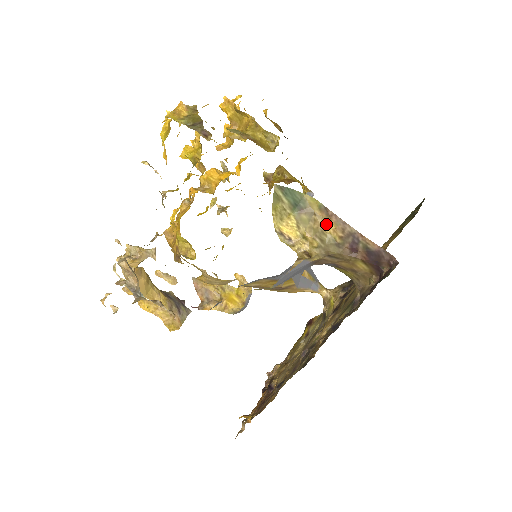
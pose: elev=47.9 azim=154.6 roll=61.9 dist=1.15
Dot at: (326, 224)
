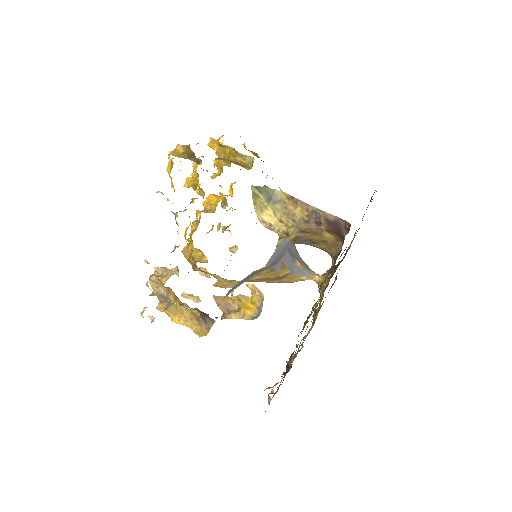
Dot at: (294, 208)
